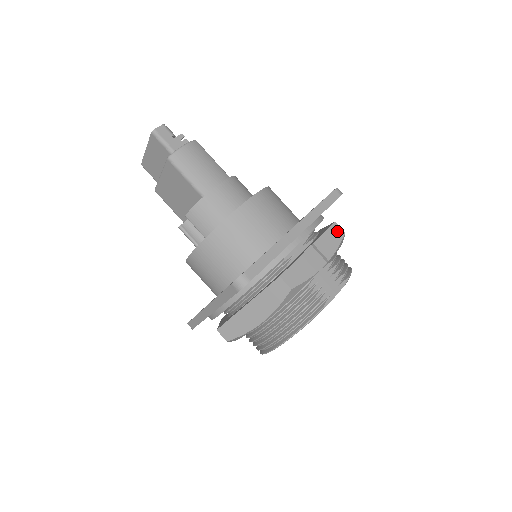
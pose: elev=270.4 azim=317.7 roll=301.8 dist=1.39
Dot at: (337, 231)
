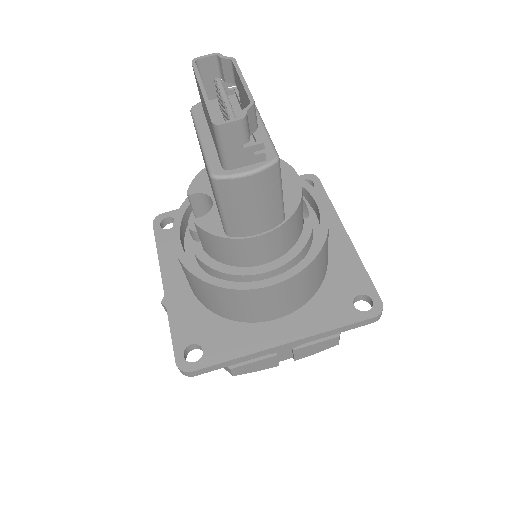
Dot at: (332, 343)
